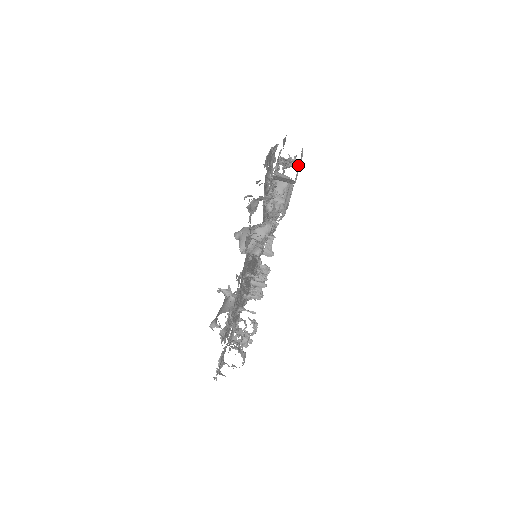
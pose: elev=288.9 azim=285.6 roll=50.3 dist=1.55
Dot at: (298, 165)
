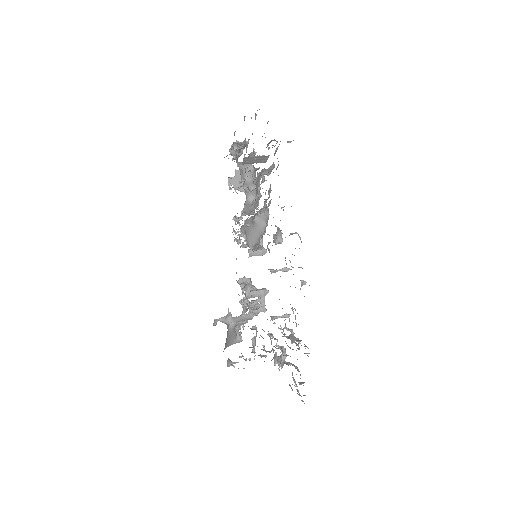
Dot at: occluded
